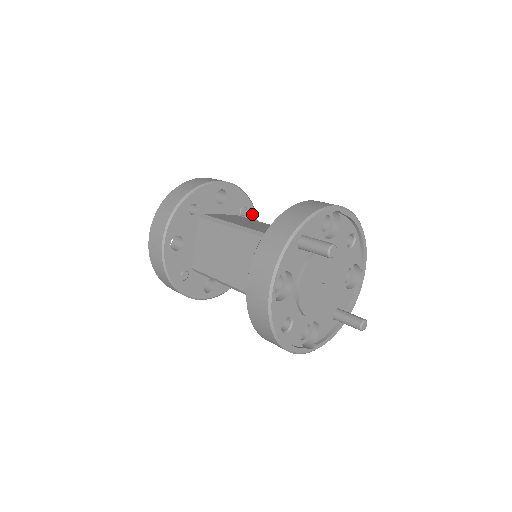
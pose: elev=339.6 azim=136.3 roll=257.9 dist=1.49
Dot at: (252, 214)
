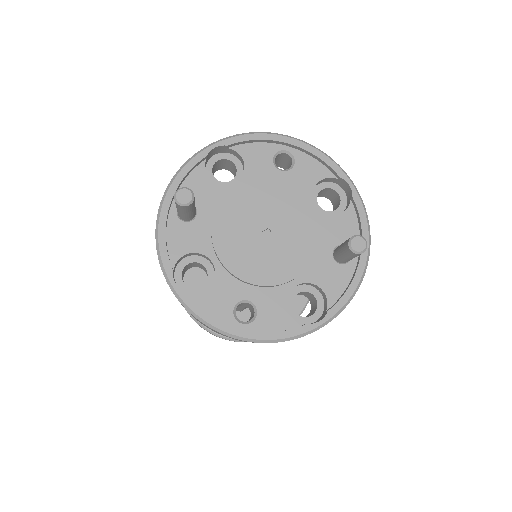
Dot at: occluded
